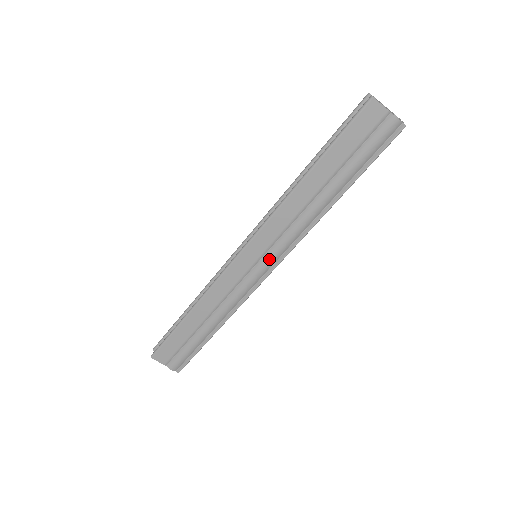
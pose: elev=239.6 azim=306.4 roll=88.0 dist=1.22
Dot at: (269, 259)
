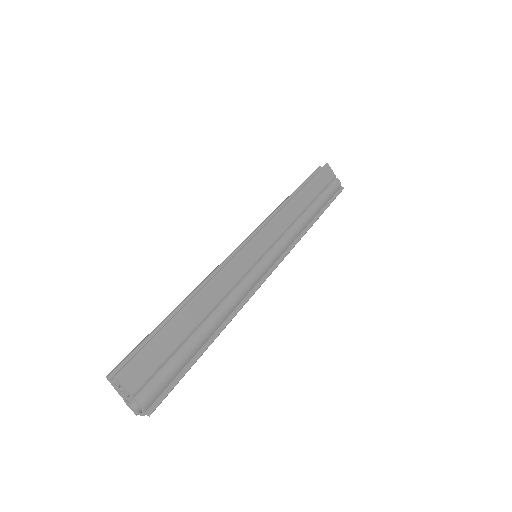
Dot at: (273, 255)
